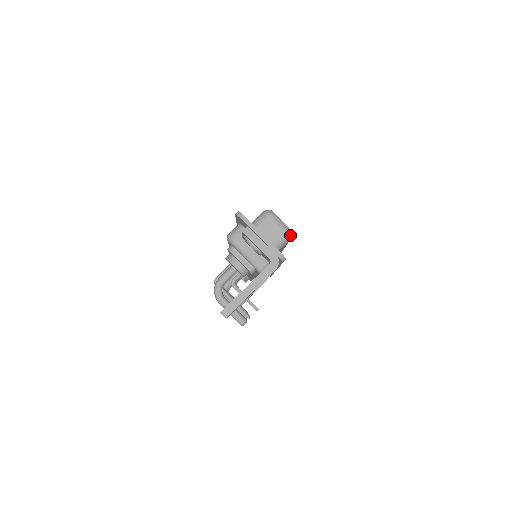
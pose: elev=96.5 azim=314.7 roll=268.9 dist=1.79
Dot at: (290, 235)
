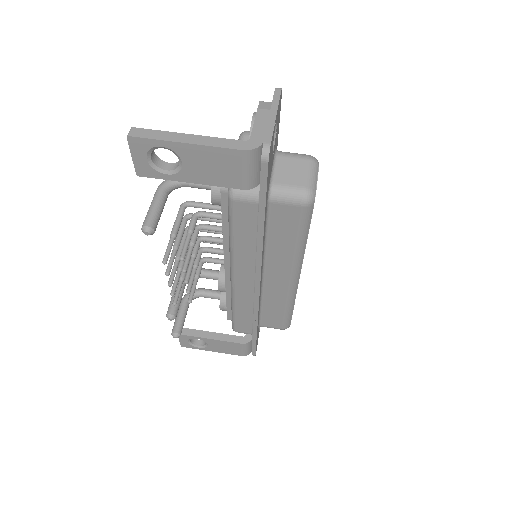
Dot at: (309, 198)
